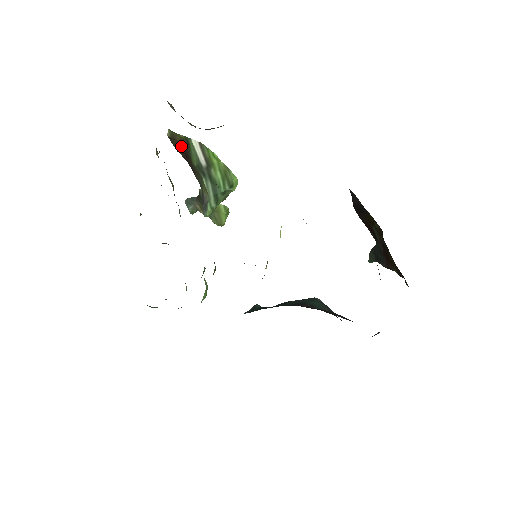
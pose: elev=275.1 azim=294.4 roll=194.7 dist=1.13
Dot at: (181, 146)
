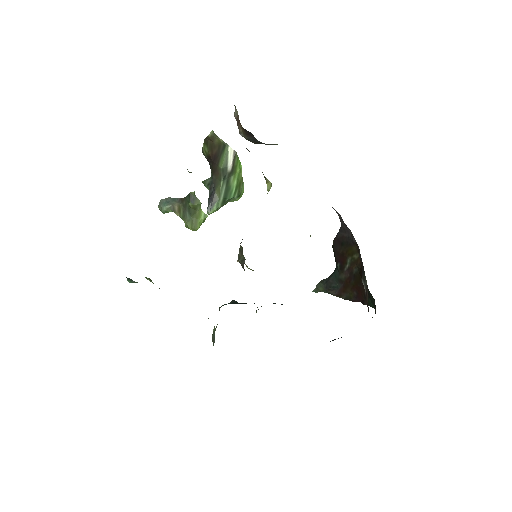
Dot at: (215, 148)
